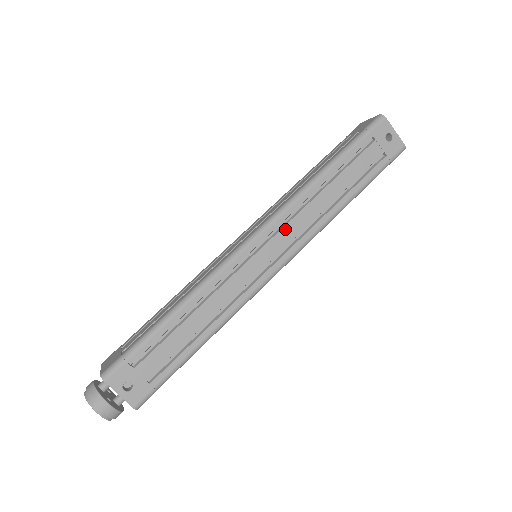
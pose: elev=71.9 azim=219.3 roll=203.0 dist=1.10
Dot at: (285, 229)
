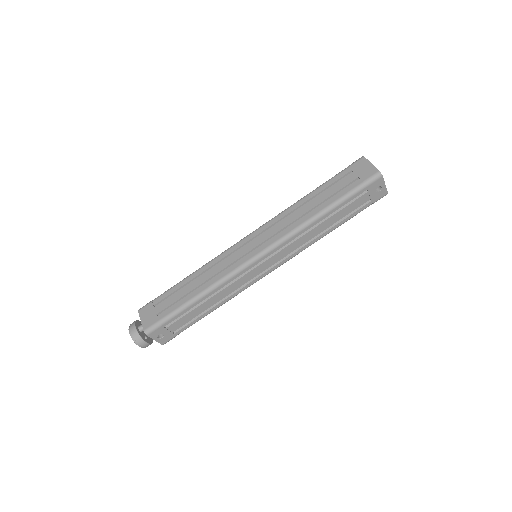
Dot at: (282, 251)
